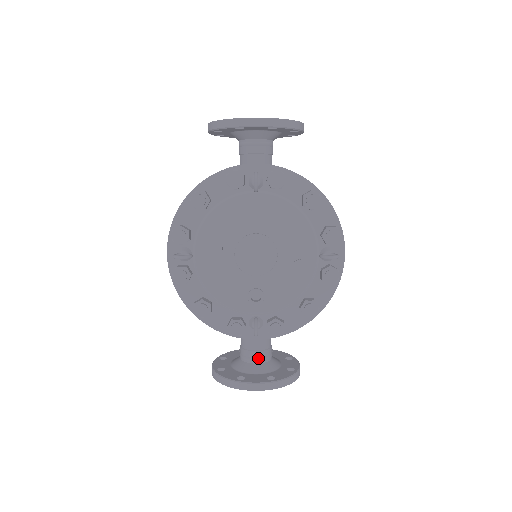
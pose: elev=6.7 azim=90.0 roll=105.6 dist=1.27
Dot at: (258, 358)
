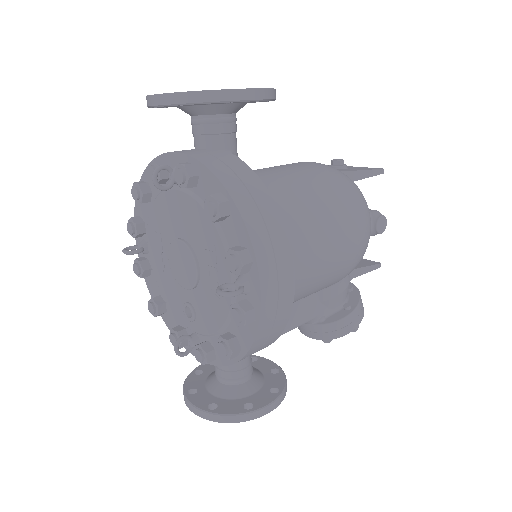
Dot at: (220, 377)
